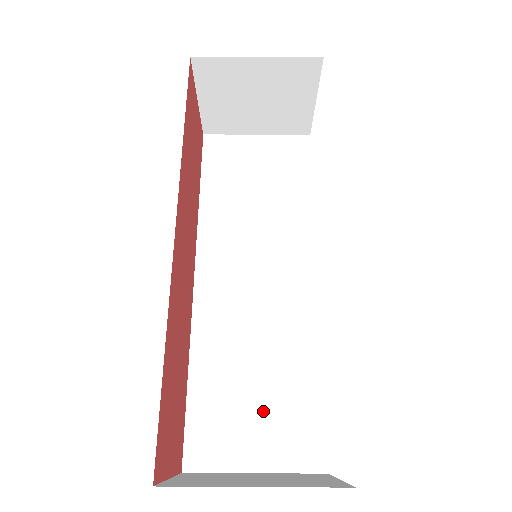
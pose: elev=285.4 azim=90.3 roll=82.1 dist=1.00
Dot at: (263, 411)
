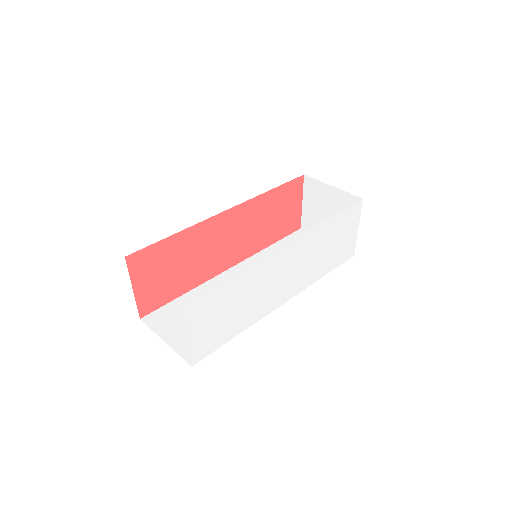
Dot at: occluded
